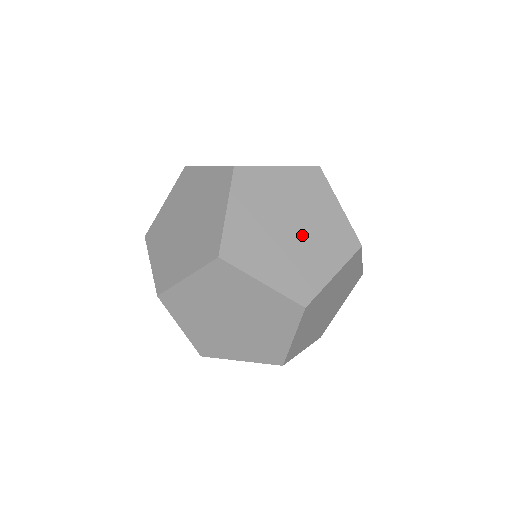
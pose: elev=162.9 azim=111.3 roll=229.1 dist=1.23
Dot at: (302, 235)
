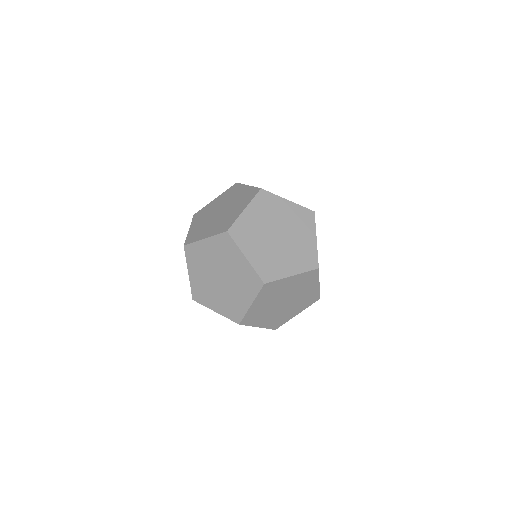
Dot at: occluded
